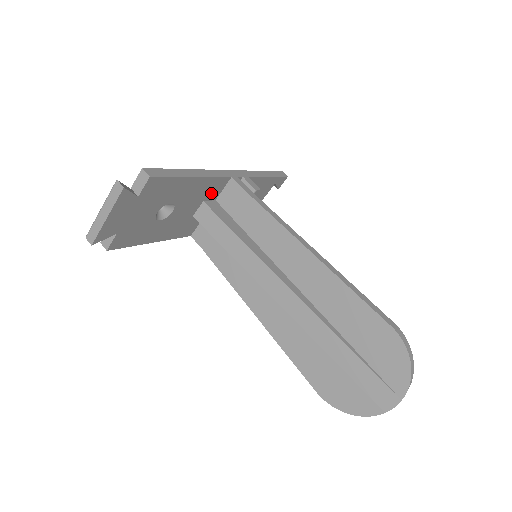
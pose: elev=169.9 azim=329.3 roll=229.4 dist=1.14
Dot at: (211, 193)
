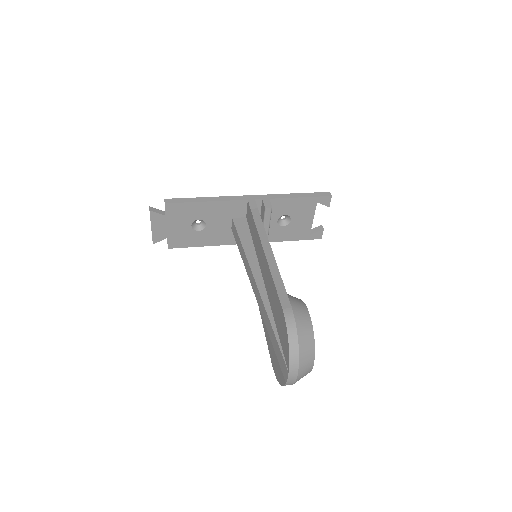
Dot at: (236, 212)
